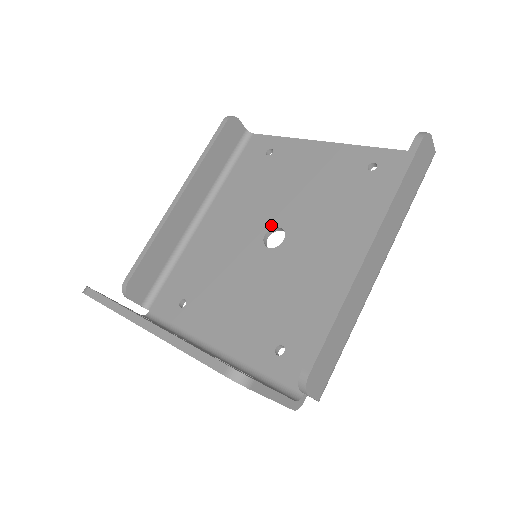
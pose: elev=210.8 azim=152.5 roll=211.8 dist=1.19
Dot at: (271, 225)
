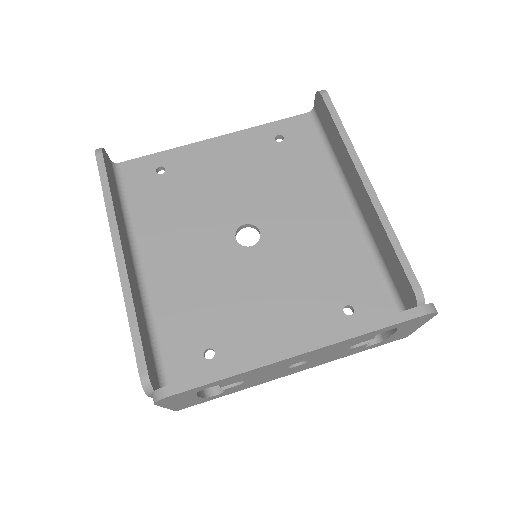
Dot at: (234, 227)
